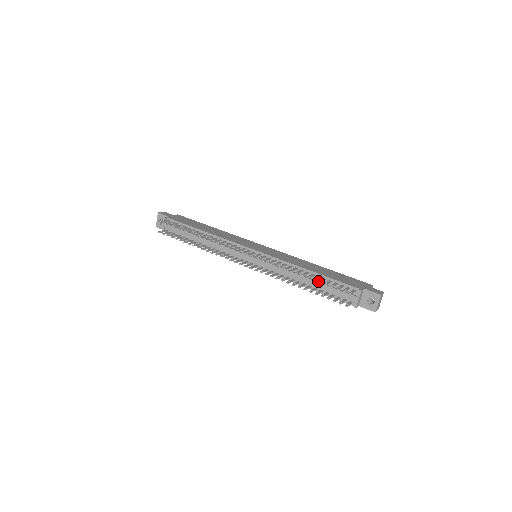
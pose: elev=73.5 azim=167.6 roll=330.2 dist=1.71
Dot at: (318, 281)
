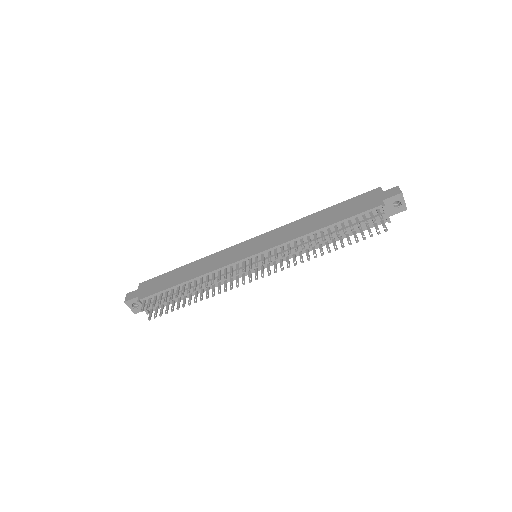
Dot at: (344, 233)
